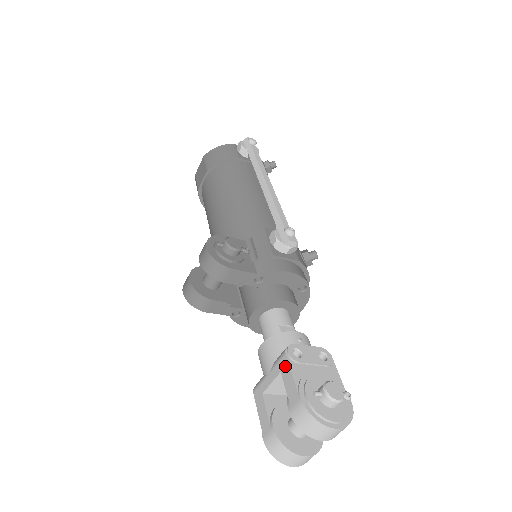
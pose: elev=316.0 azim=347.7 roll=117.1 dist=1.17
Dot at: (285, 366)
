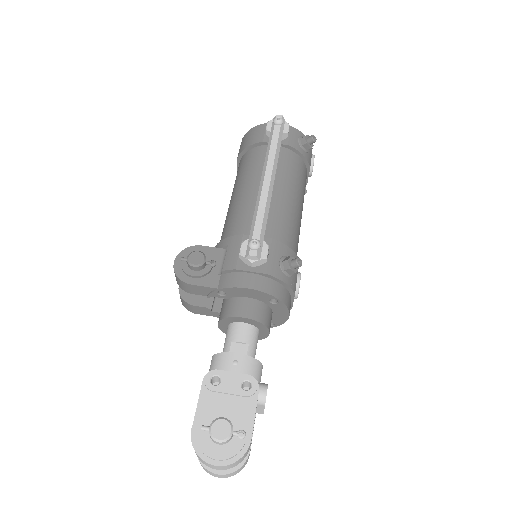
Dot at: (201, 391)
